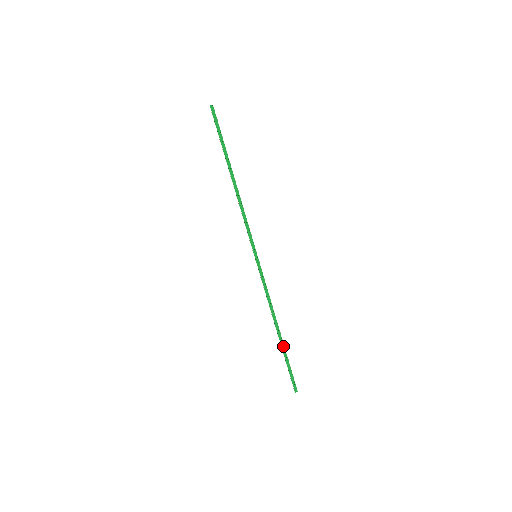
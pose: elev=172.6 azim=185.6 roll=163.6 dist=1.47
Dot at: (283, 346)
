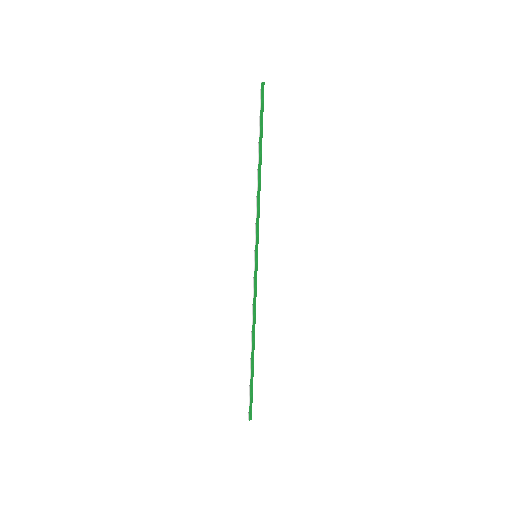
Dot at: (253, 364)
